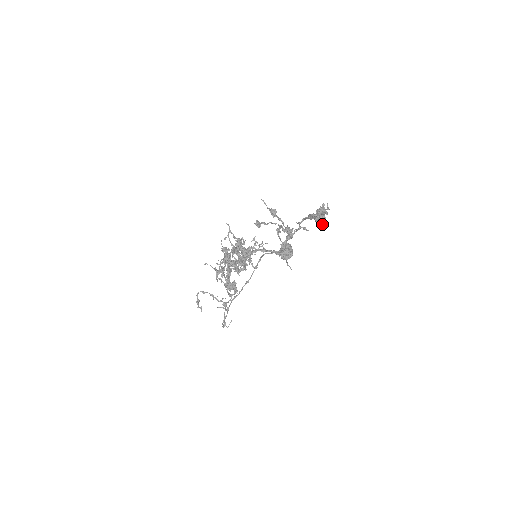
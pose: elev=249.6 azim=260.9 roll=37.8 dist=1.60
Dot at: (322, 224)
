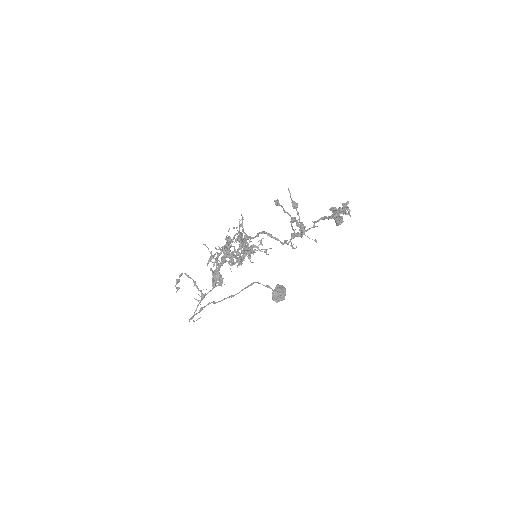
Dot at: (338, 225)
